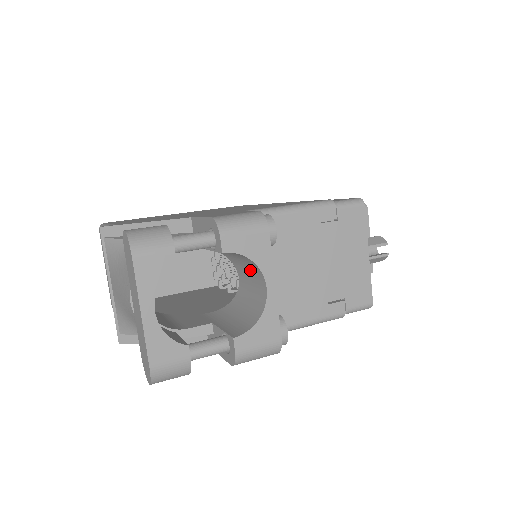
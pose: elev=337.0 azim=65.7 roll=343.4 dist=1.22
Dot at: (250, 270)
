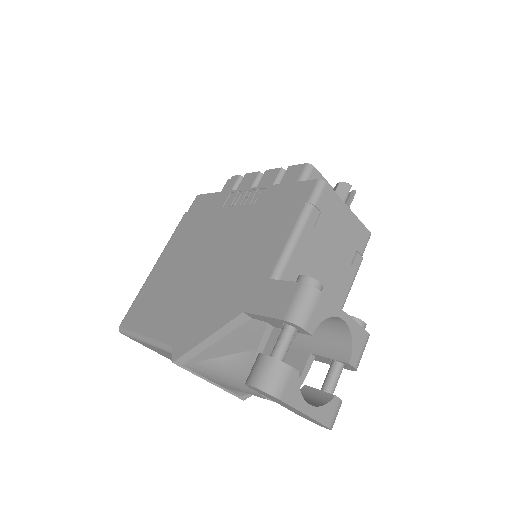
Dot at: occluded
